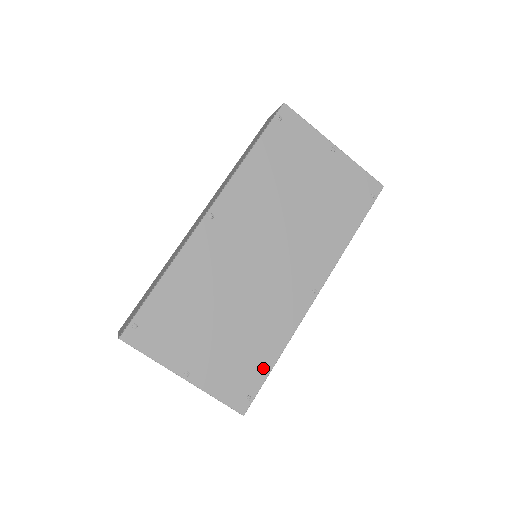
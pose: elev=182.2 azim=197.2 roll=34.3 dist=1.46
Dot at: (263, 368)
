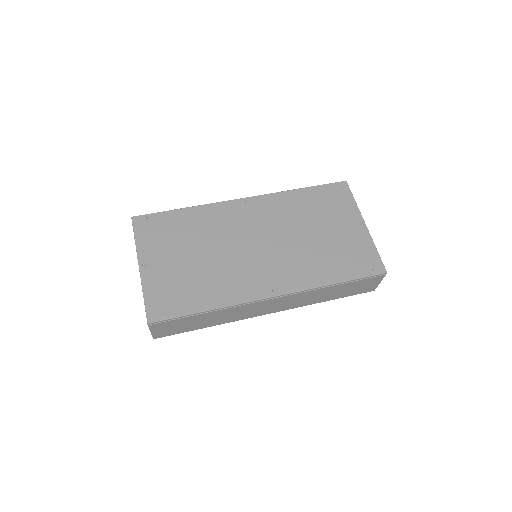
Dot at: (190, 307)
